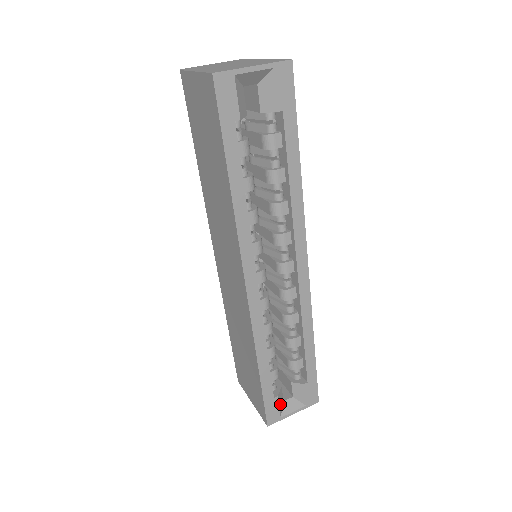
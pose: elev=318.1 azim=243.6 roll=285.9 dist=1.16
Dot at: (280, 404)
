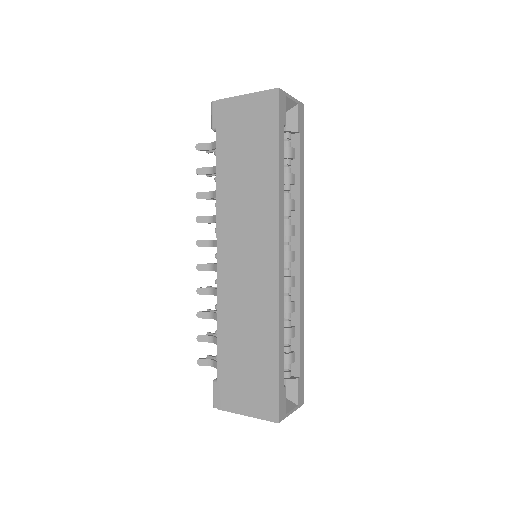
Dot at: (284, 399)
